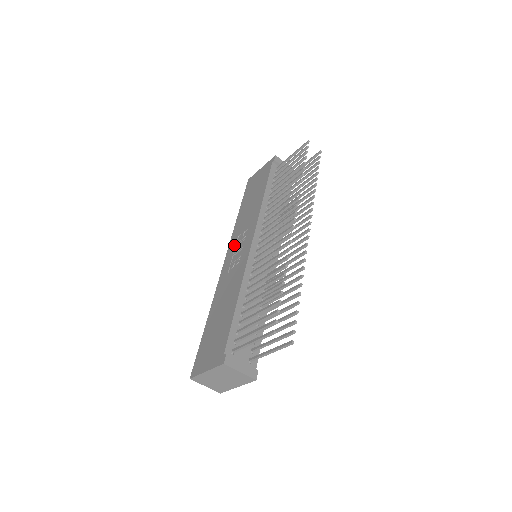
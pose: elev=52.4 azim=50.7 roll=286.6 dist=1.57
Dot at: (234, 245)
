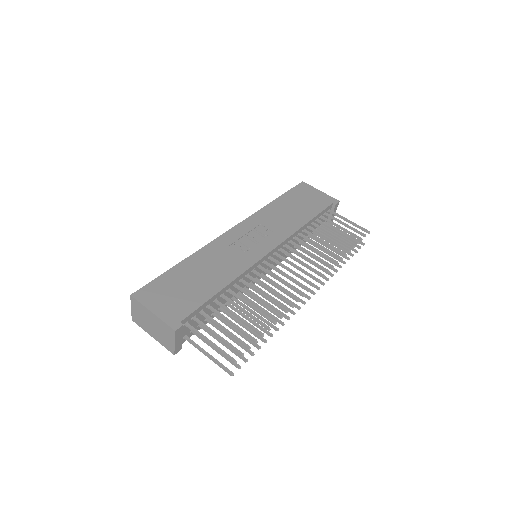
Dot at: (252, 227)
